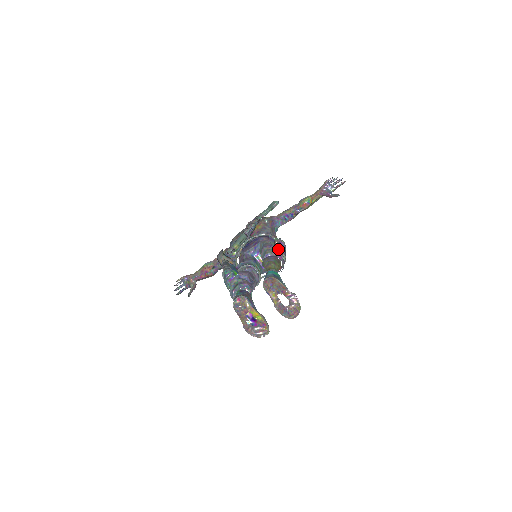
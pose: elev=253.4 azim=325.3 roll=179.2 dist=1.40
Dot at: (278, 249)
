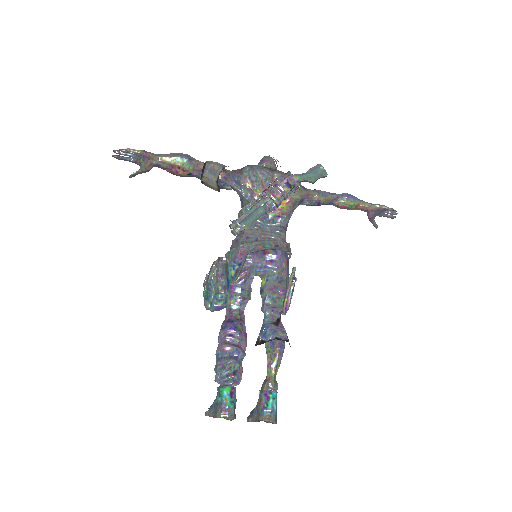
Dot at: (288, 306)
